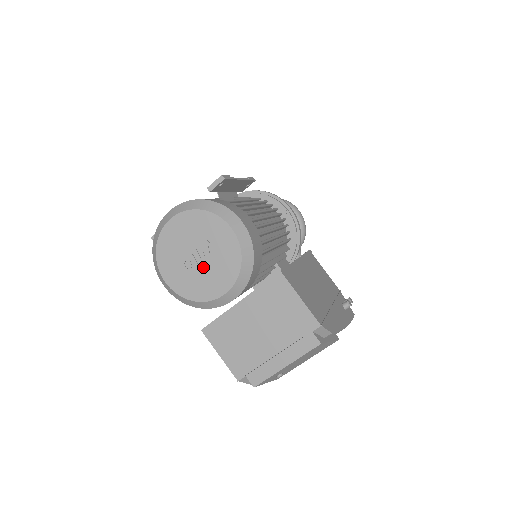
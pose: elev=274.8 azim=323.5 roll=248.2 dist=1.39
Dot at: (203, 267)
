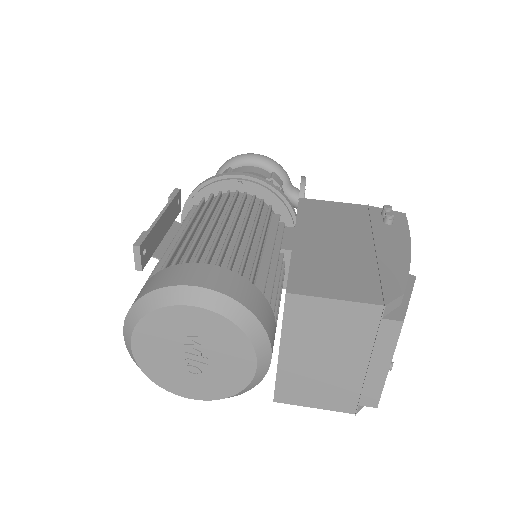
Dot at: (209, 361)
